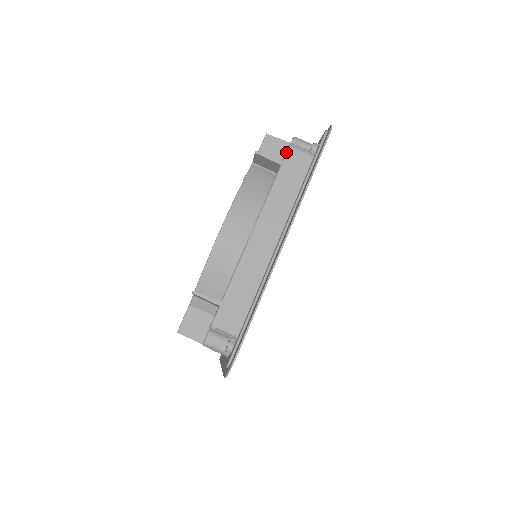
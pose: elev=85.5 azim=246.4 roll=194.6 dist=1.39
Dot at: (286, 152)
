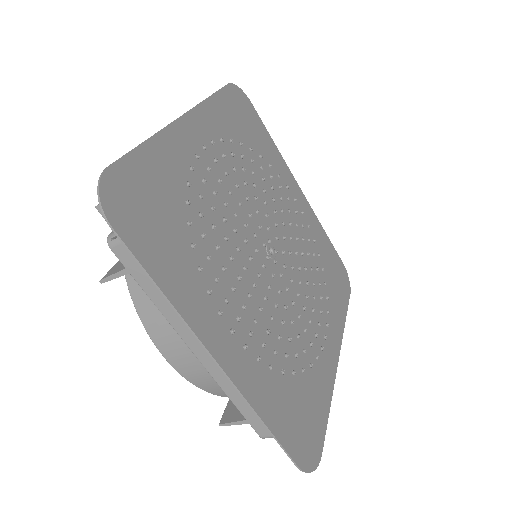
Dot at: occluded
